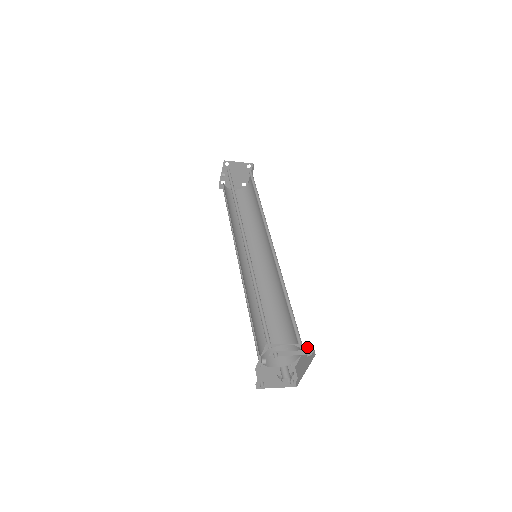
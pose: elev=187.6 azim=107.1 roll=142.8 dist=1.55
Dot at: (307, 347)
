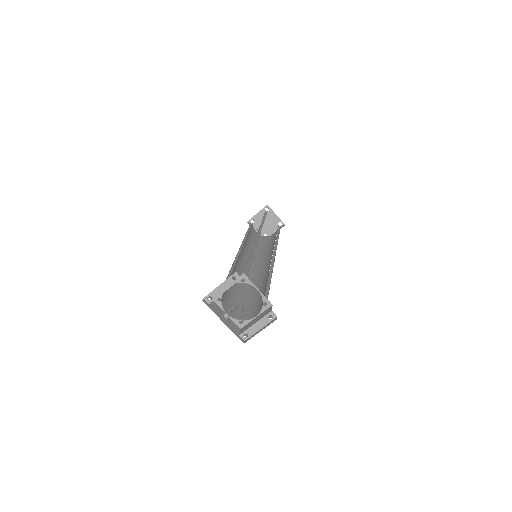
Dot at: (245, 277)
